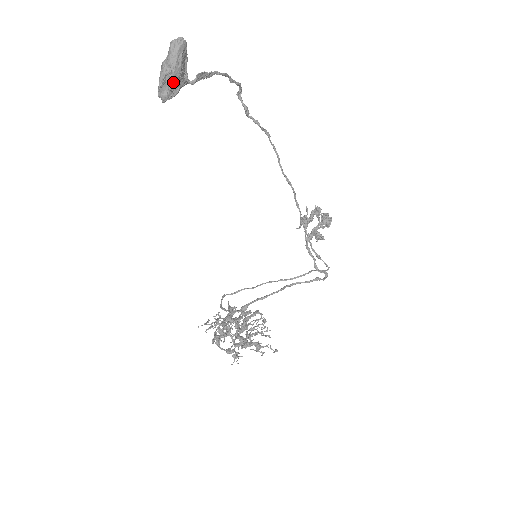
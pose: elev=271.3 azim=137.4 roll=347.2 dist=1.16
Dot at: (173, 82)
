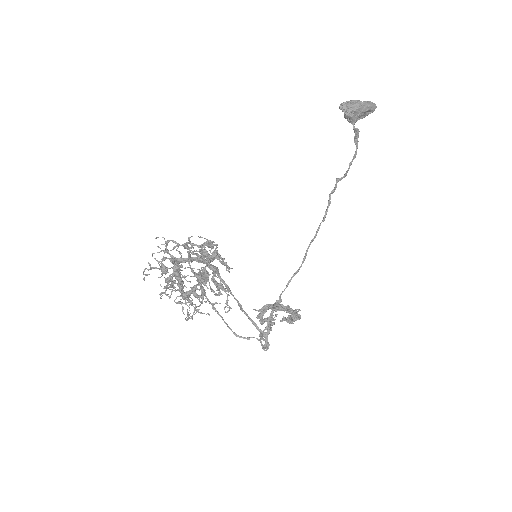
Dot at: (357, 109)
